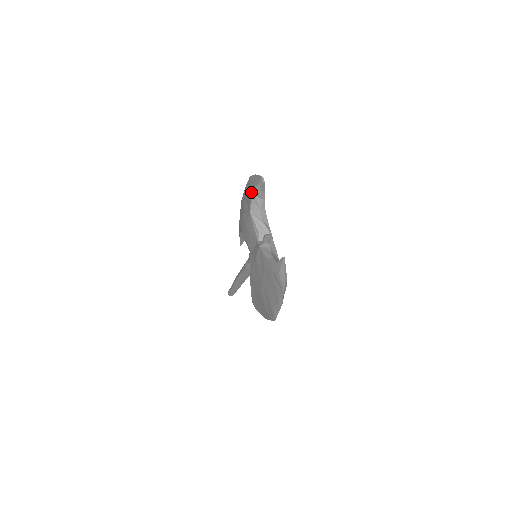
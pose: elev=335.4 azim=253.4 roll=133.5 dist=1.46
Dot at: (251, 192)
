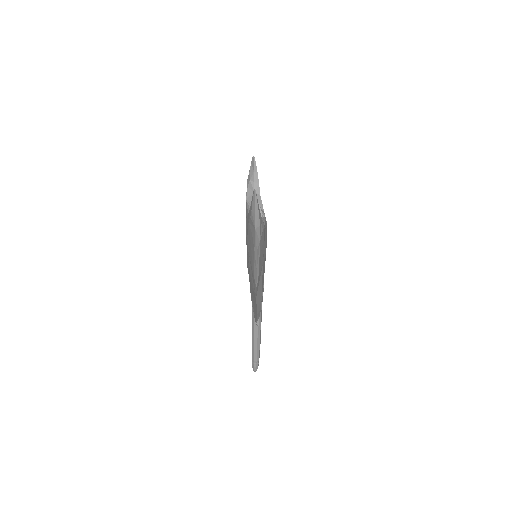
Dot at: (247, 180)
